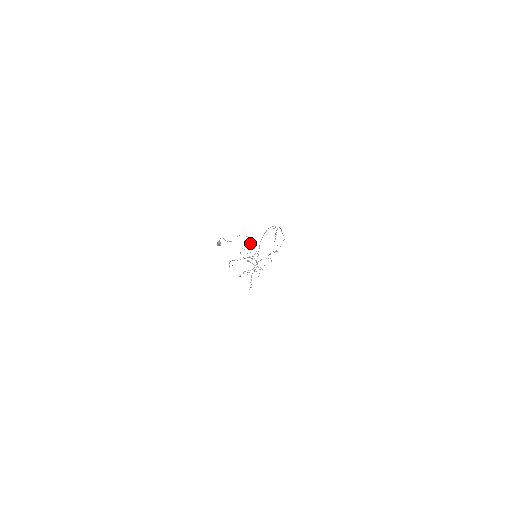
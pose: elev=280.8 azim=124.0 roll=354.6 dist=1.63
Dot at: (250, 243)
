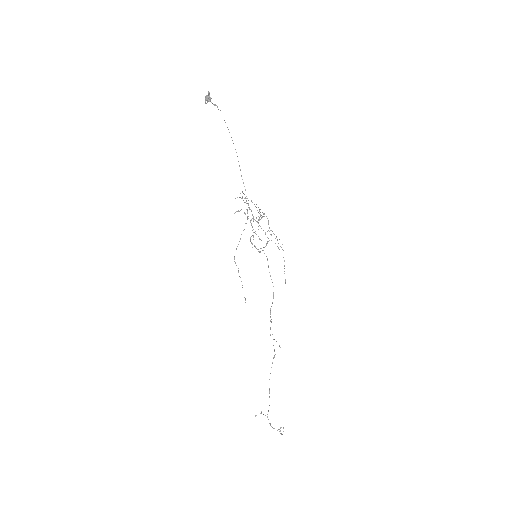
Dot at: (237, 156)
